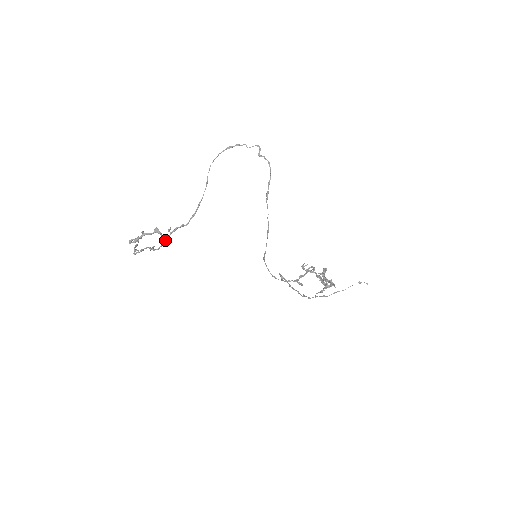
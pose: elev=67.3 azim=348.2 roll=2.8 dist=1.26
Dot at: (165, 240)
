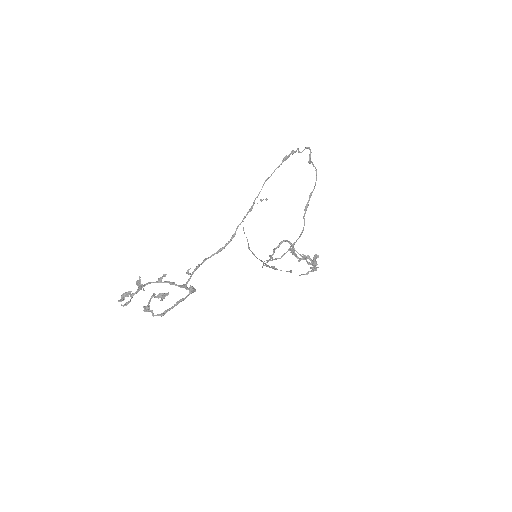
Dot at: (184, 287)
